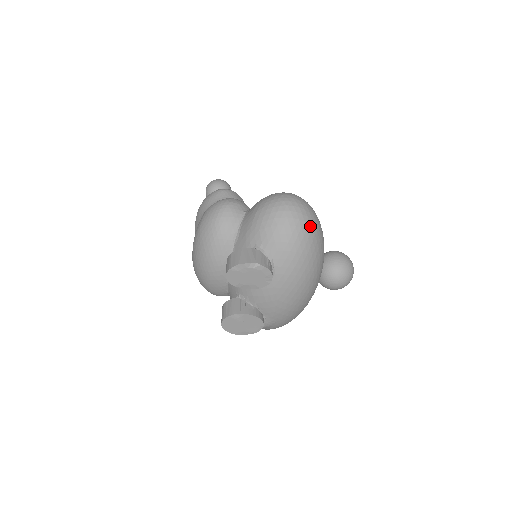
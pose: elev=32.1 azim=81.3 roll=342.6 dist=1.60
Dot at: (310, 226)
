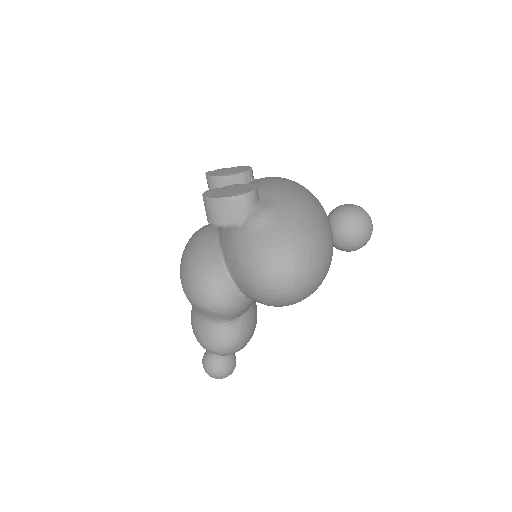
Dot at: occluded
